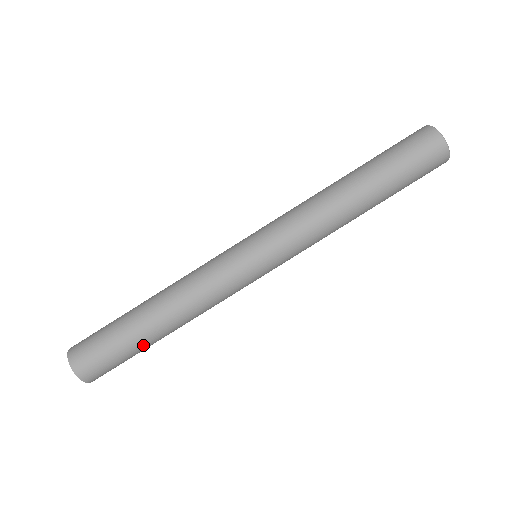
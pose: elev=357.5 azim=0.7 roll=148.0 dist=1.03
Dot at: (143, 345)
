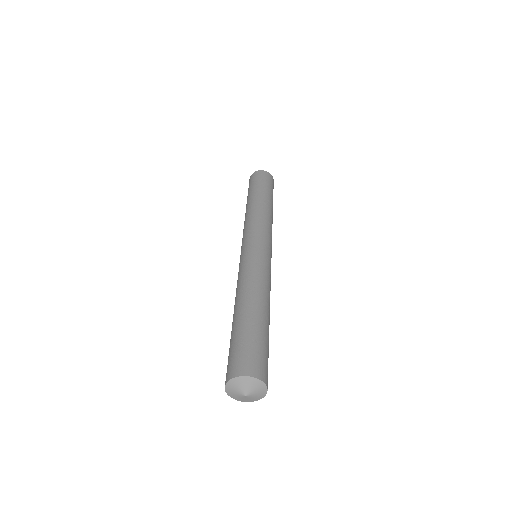
Dot at: (265, 328)
